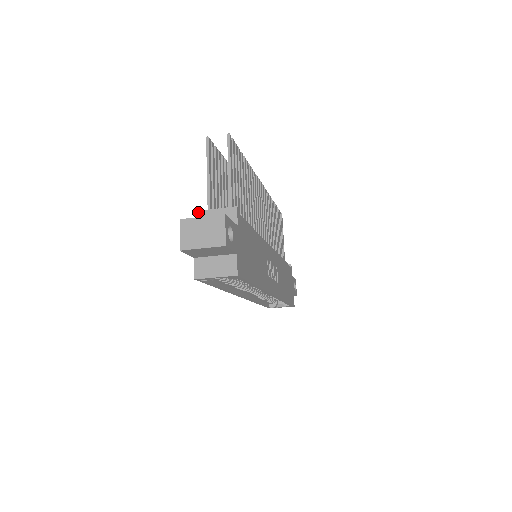
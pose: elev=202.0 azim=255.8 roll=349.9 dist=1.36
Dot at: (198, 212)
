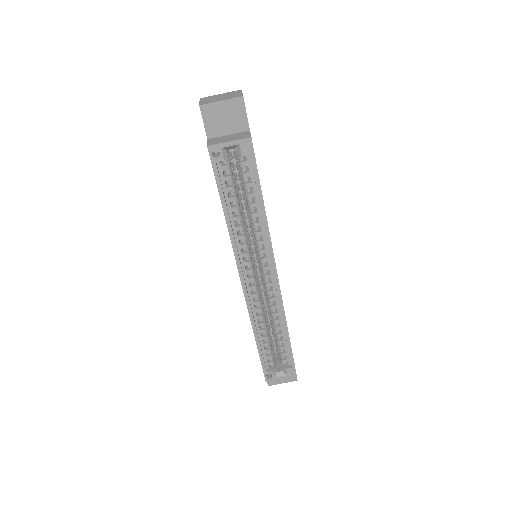
Dot at: occluded
